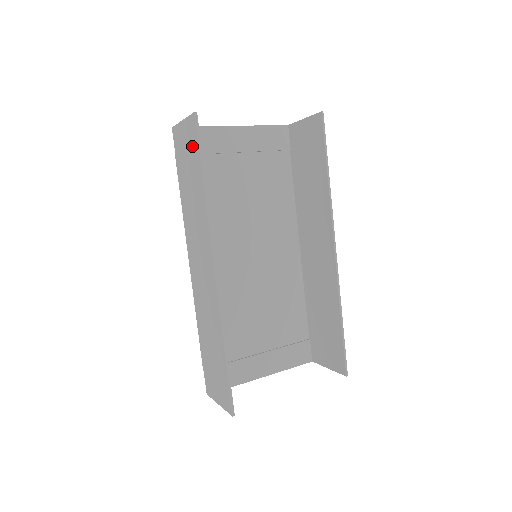
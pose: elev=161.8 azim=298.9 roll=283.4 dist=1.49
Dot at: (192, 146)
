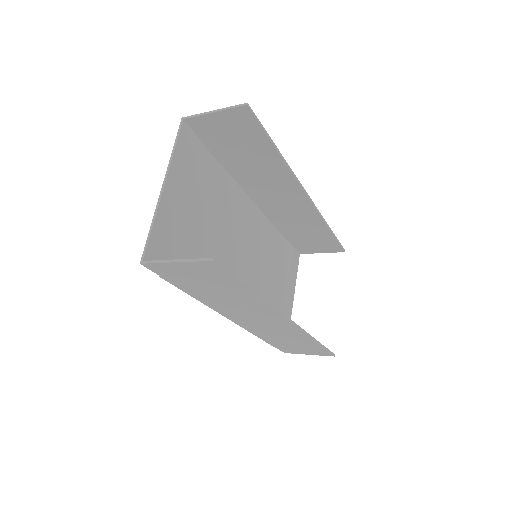
Dot at: (213, 276)
